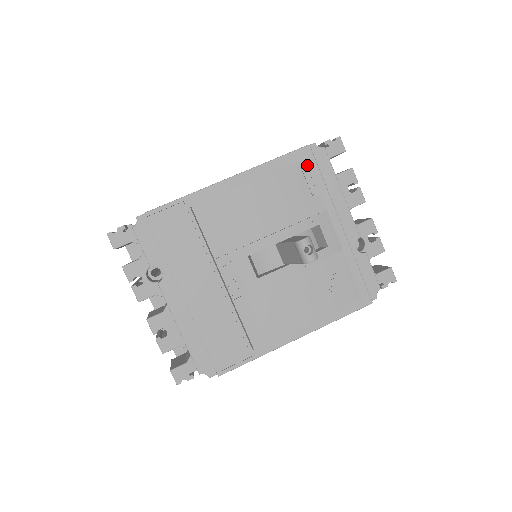
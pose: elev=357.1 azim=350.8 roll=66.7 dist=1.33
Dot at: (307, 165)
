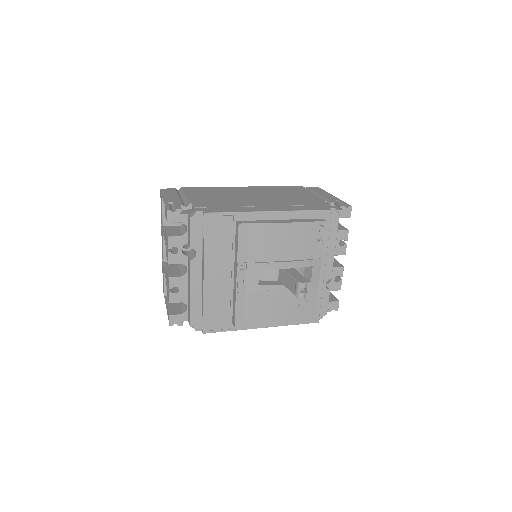
Dot at: (325, 226)
